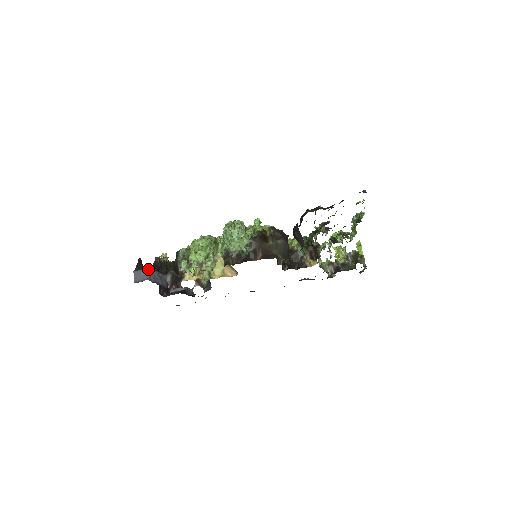
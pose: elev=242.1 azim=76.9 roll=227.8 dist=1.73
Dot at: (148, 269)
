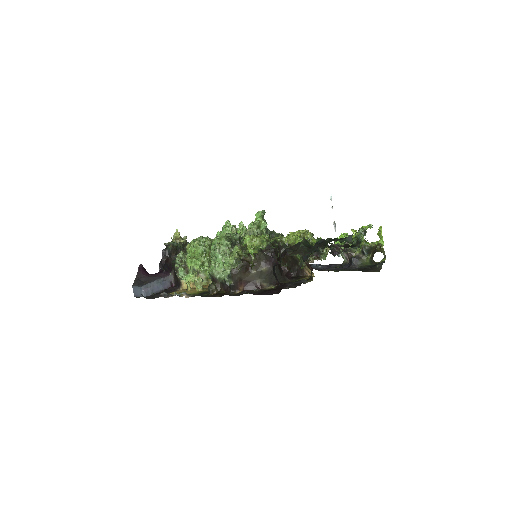
Dot at: (144, 285)
